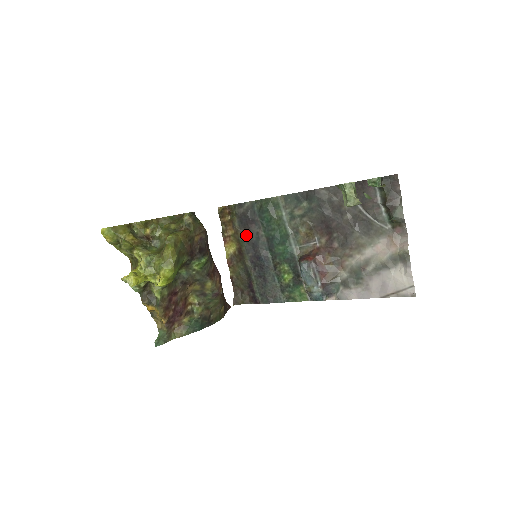
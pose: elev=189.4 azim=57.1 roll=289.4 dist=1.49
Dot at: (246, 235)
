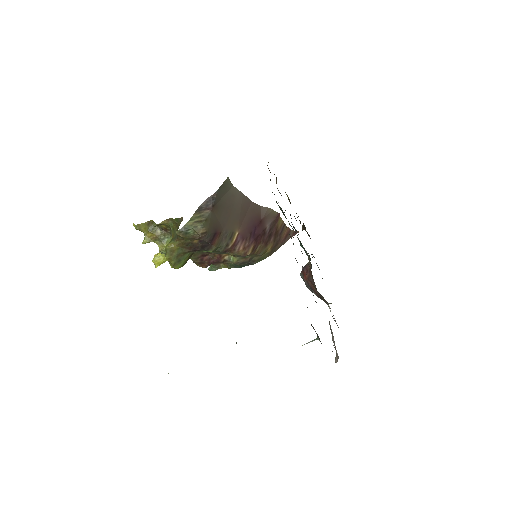
Dot at: occluded
